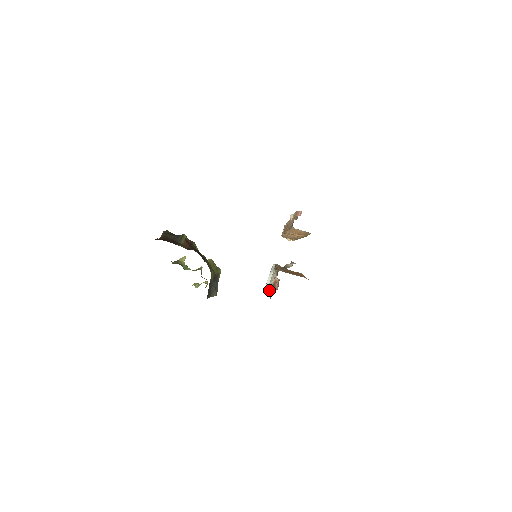
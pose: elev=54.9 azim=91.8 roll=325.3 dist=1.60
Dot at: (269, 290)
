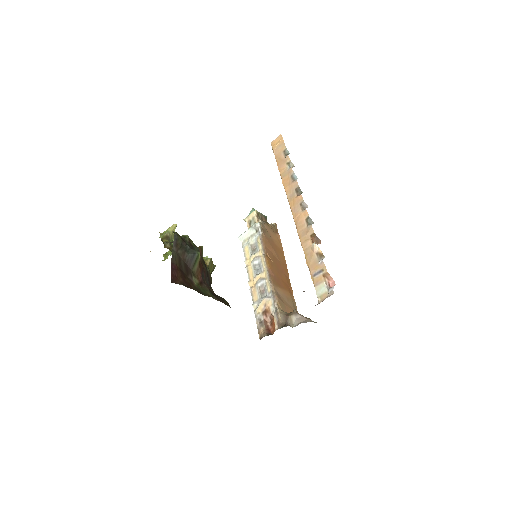
Dot at: (251, 283)
